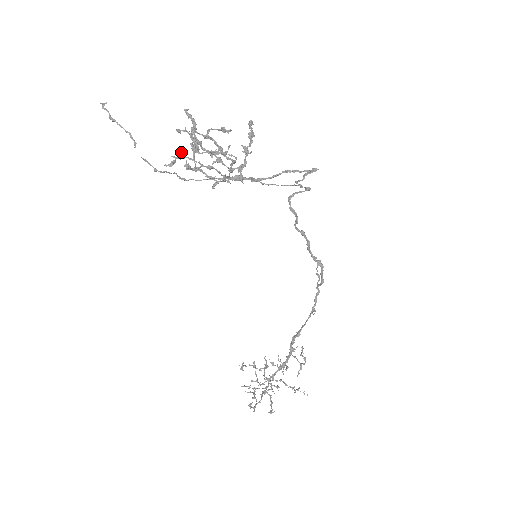
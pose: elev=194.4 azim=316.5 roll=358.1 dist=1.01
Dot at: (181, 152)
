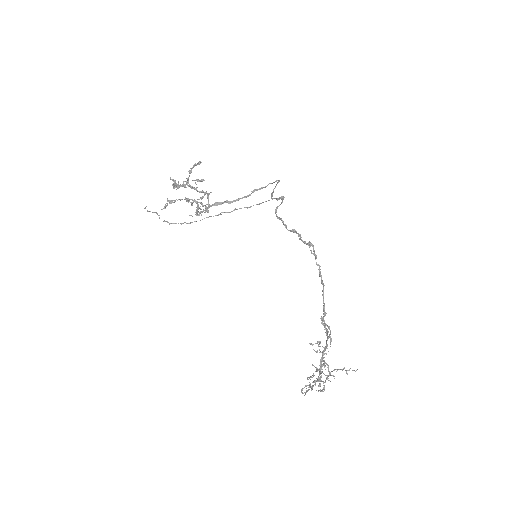
Dot at: (171, 200)
